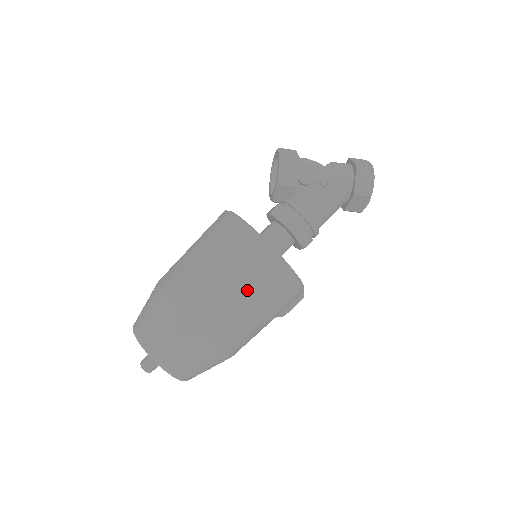
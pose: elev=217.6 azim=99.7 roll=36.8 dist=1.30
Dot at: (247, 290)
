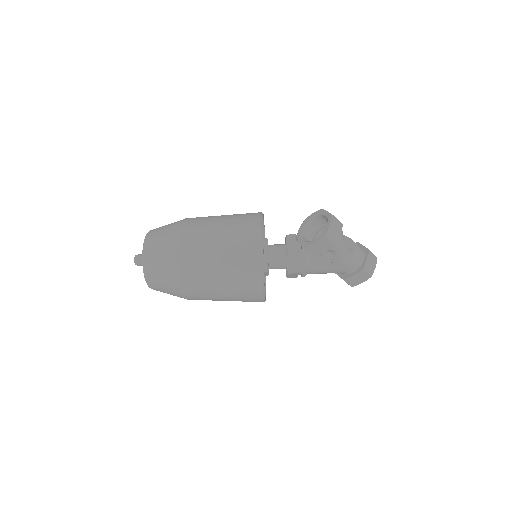
Dot at: (229, 295)
